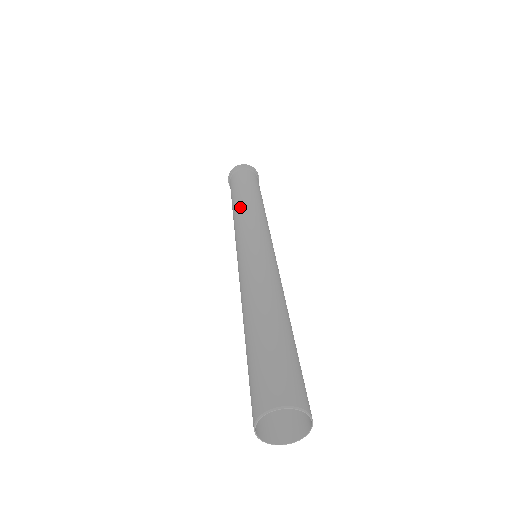
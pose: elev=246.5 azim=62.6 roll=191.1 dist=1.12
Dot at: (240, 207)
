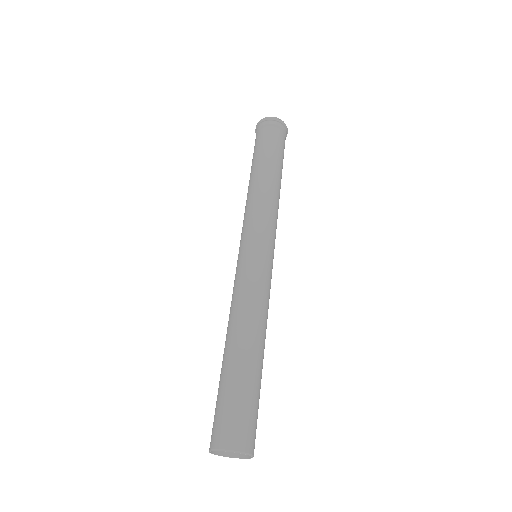
Dot at: (268, 190)
